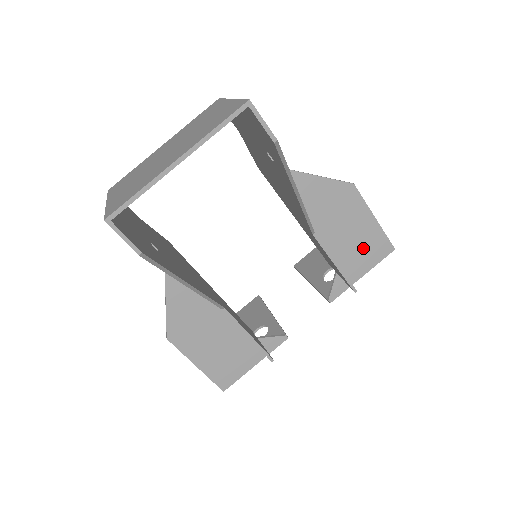
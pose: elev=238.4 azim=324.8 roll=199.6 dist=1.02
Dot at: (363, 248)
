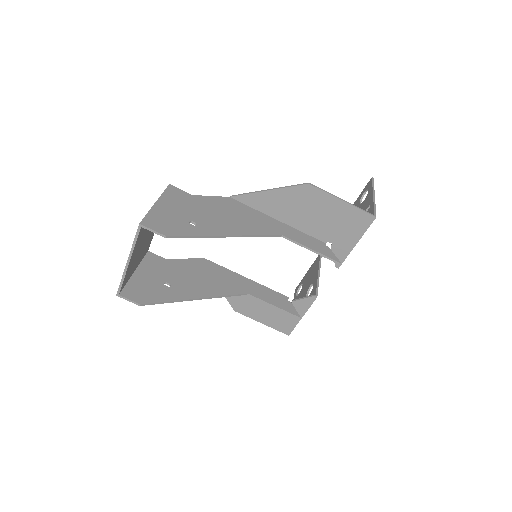
Dot at: (344, 225)
